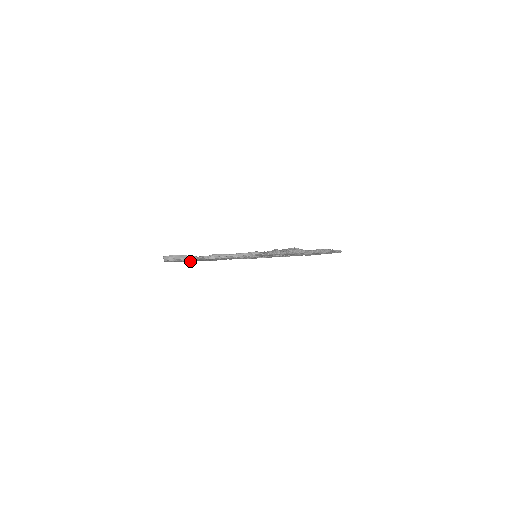
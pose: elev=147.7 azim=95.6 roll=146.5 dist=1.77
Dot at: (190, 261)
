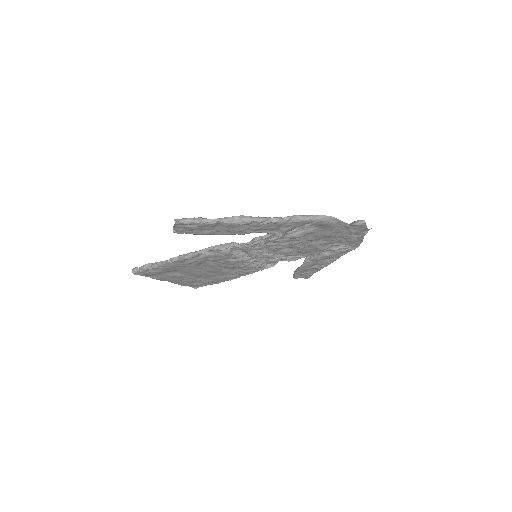
Dot at: (205, 282)
